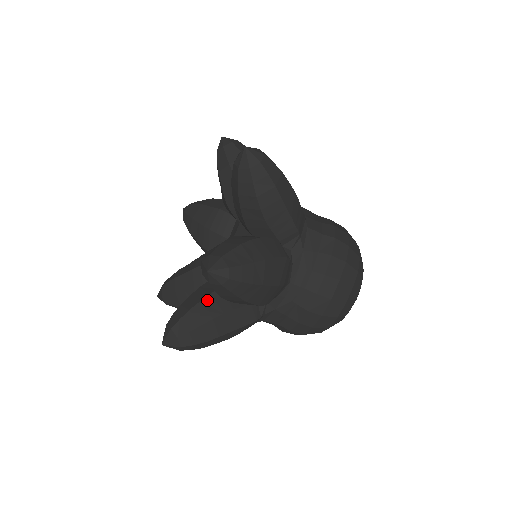
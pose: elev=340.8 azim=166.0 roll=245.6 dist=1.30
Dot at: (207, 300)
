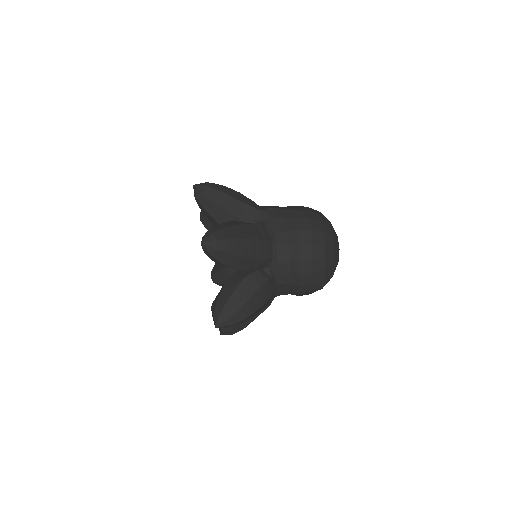
Dot at: occluded
